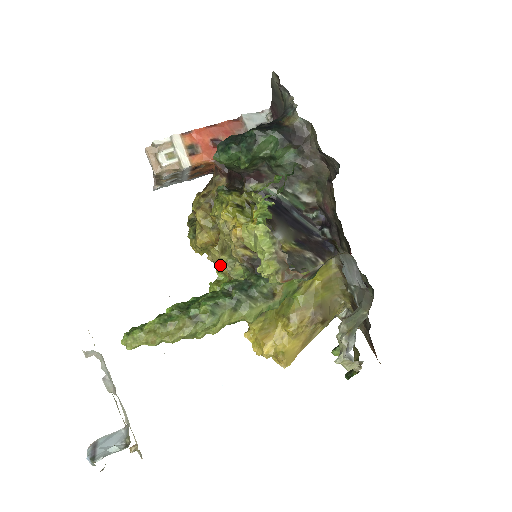
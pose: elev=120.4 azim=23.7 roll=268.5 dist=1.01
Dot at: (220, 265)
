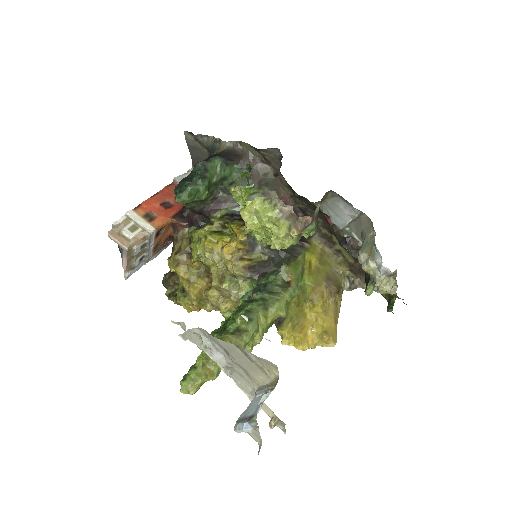
Dot at: (223, 303)
